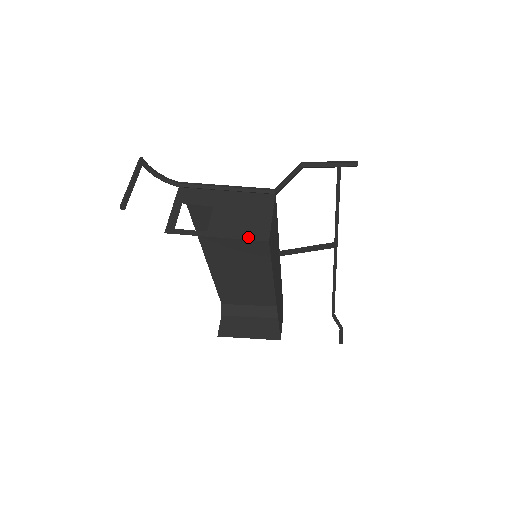
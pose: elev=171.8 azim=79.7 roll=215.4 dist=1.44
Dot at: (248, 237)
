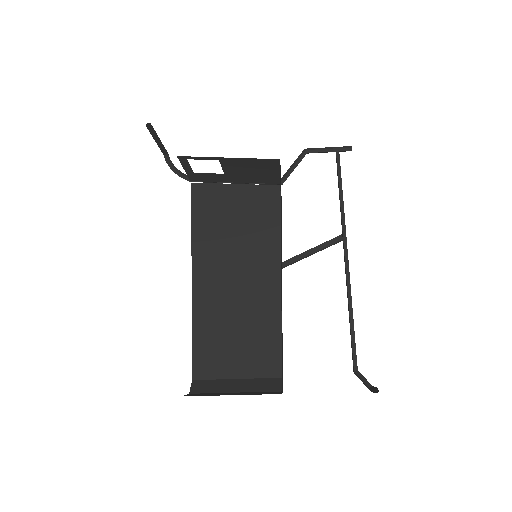
Dot at: (259, 160)
